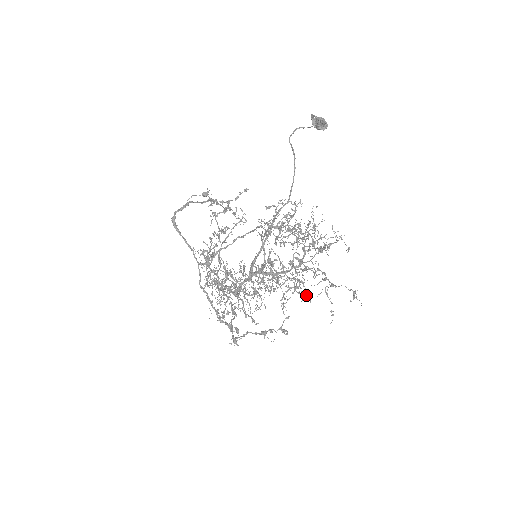
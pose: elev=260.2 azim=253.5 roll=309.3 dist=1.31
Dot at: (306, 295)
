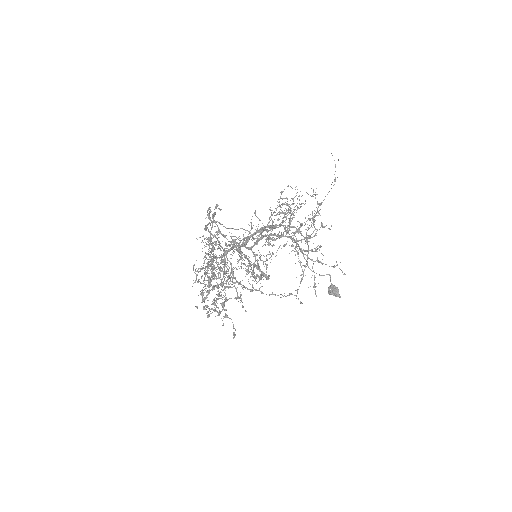
Dot at: occluded
